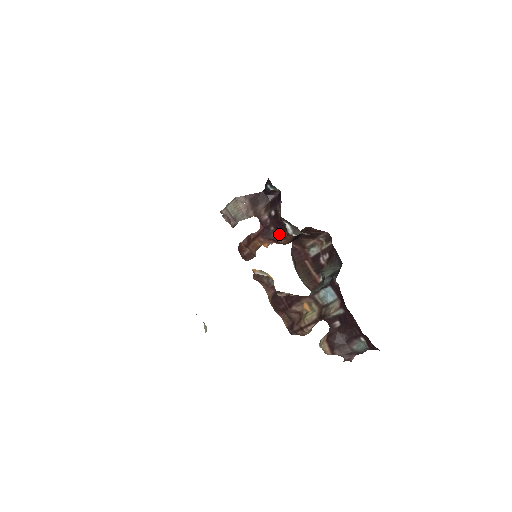
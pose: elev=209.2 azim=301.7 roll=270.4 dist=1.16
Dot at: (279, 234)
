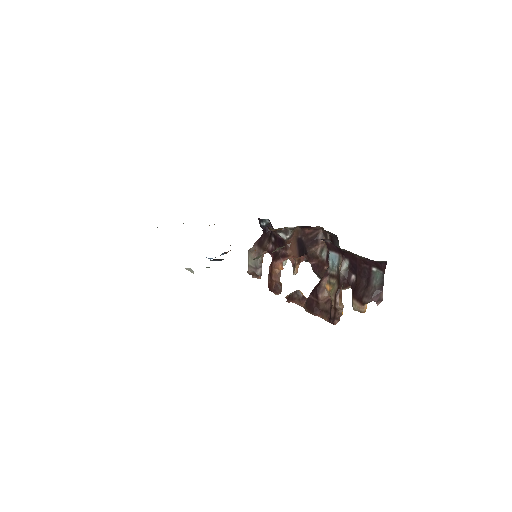
Dot at: (283, 249)
